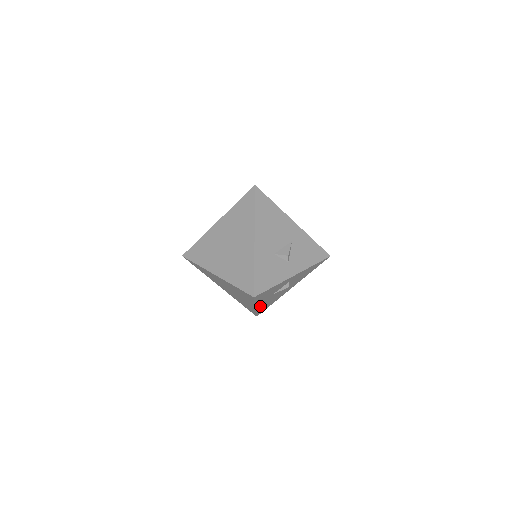
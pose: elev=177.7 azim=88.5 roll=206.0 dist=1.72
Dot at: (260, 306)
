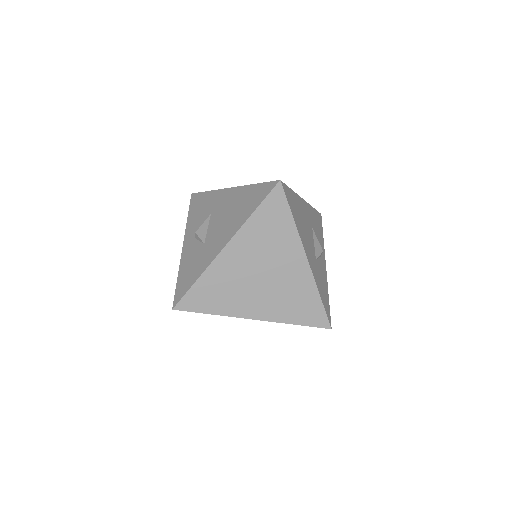
Dot at: occluded
